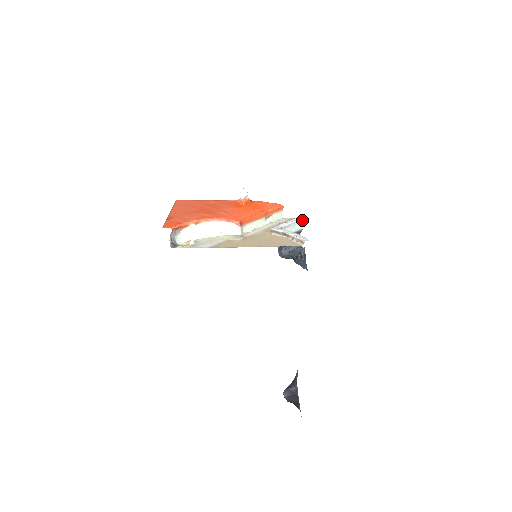
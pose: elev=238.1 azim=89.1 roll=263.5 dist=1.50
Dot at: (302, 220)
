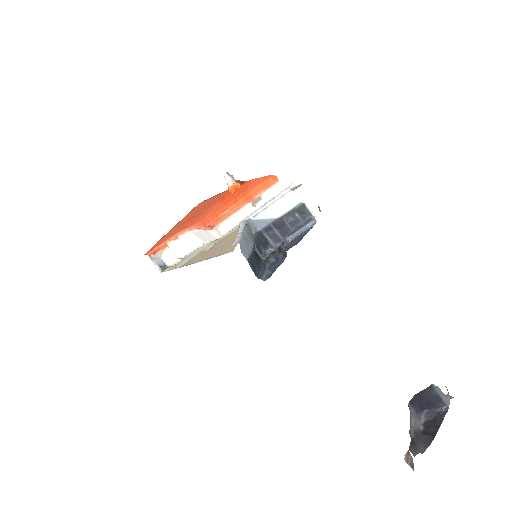
Dot at: (291, 191)
